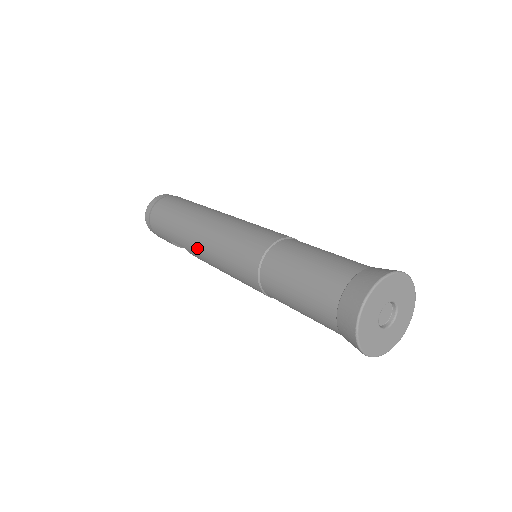
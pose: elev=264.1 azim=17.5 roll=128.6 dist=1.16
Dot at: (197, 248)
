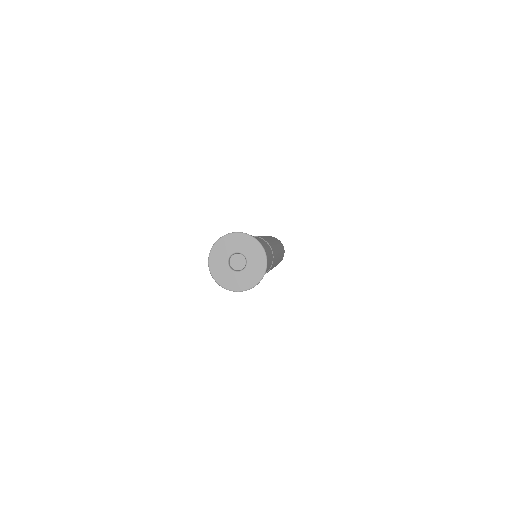
Dot at: occluded
